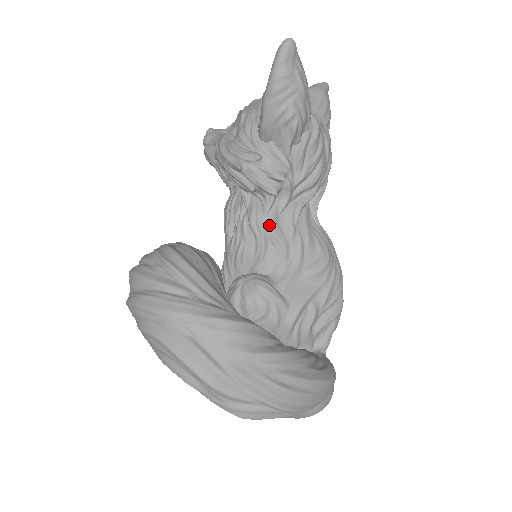
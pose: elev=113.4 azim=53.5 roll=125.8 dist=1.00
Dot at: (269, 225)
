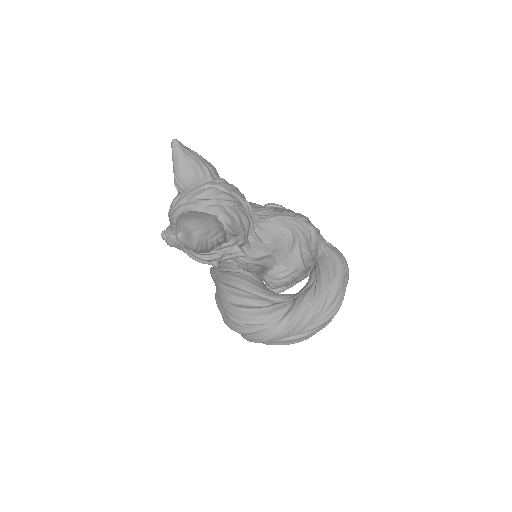
Dot at: (253, 259)
